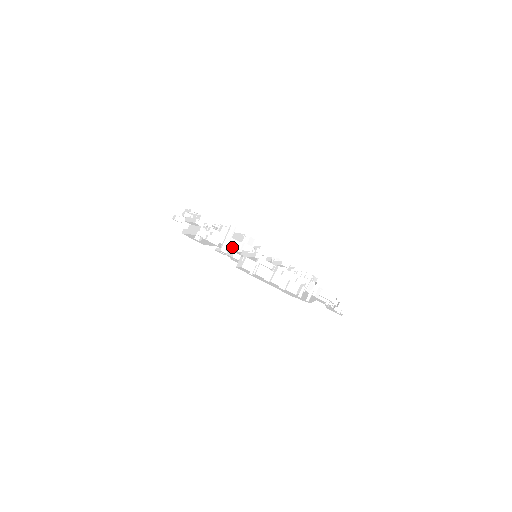
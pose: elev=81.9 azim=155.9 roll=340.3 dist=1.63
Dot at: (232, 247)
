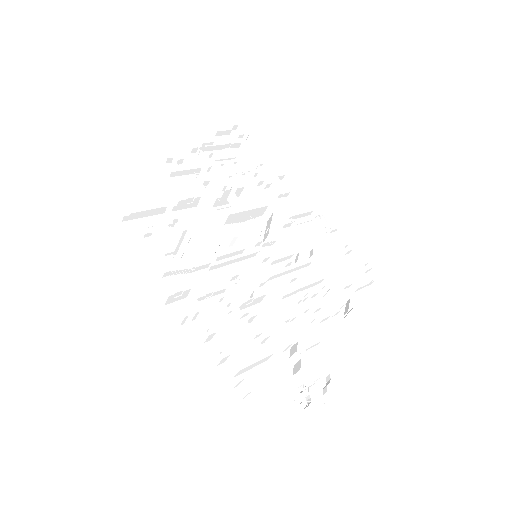
Dot at: (219, 238)
